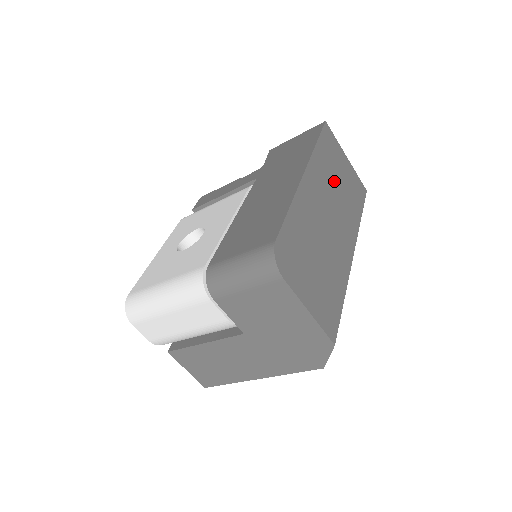
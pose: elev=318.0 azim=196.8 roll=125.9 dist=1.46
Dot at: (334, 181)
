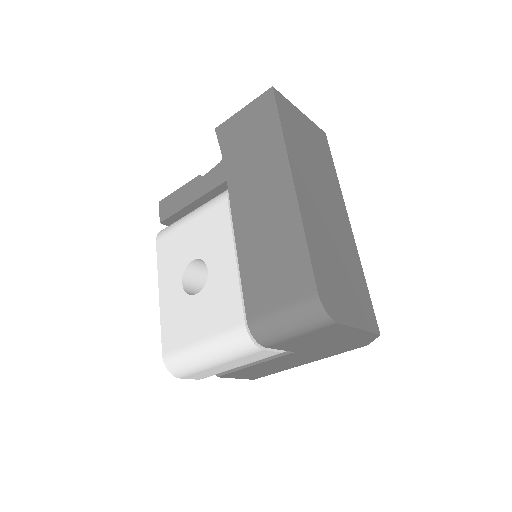
Dot at: (309, 158)
